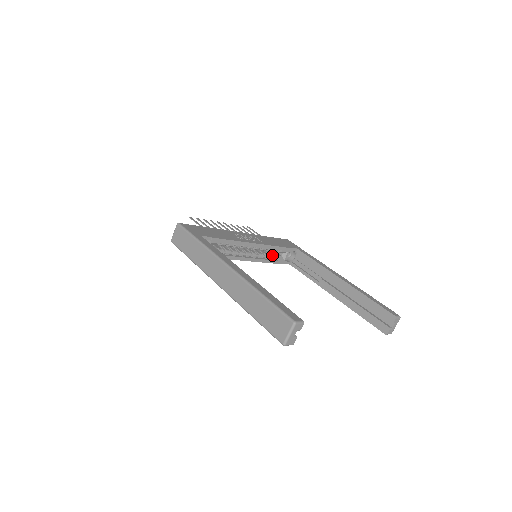
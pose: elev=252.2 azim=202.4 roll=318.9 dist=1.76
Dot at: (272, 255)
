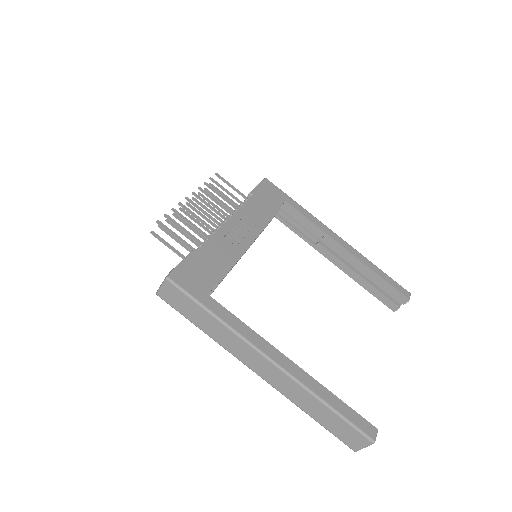
Dot at: occluded
